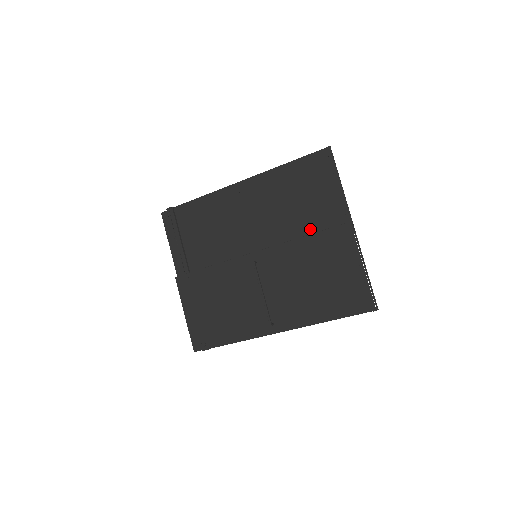
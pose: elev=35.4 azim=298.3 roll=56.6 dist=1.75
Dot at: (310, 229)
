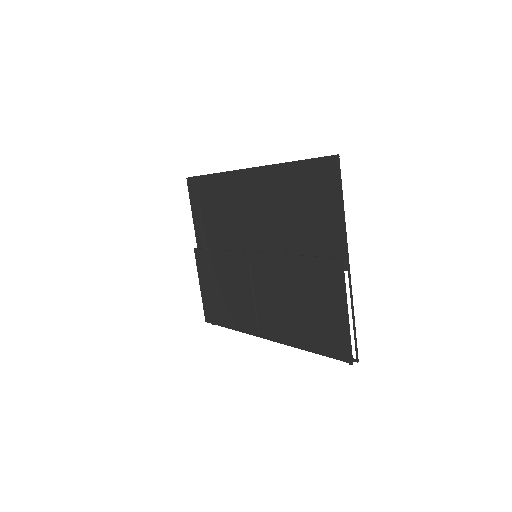
Dot at: (305, 248)
